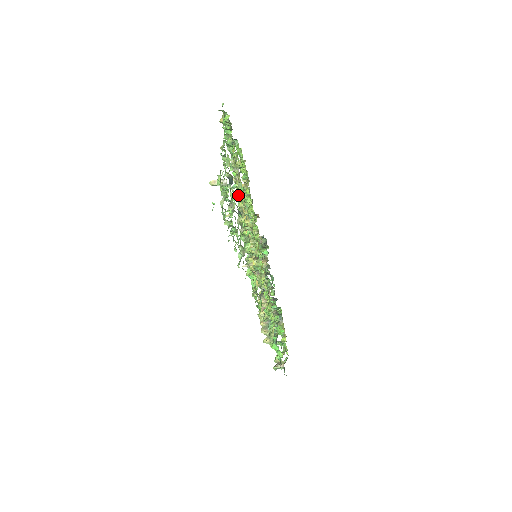
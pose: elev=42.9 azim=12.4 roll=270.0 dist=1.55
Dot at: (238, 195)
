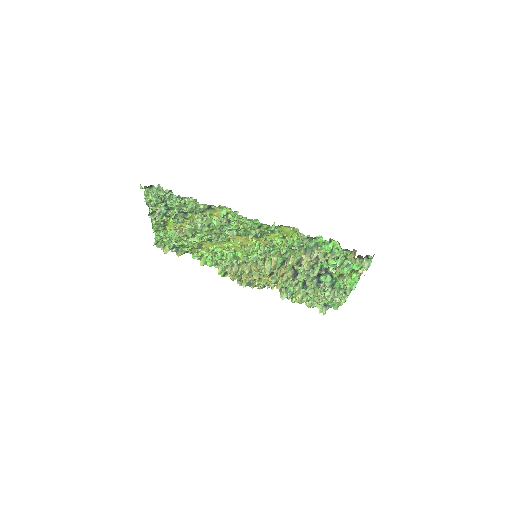
Dot at: (186, 225)
